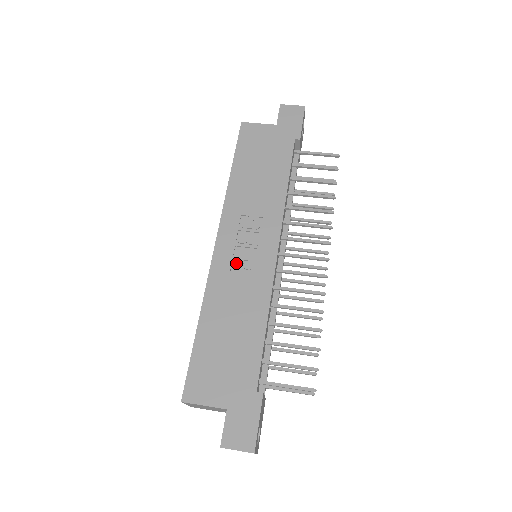
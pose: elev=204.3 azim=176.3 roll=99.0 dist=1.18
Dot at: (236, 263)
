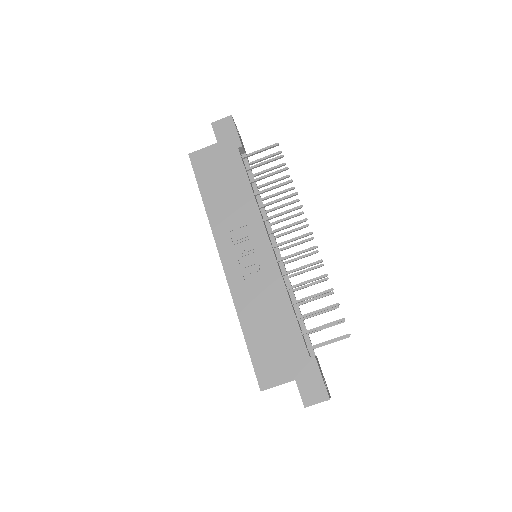
Dot at: (245, 271)
